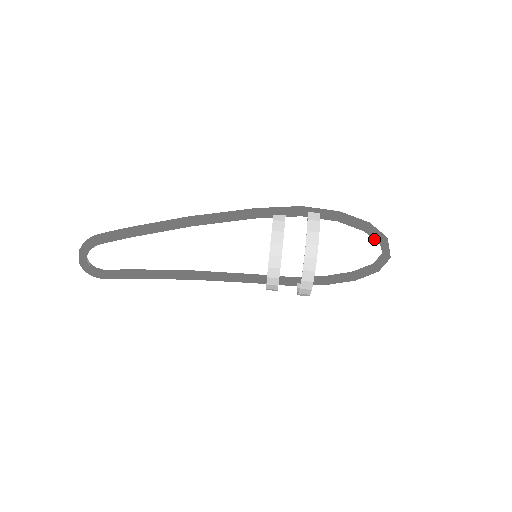
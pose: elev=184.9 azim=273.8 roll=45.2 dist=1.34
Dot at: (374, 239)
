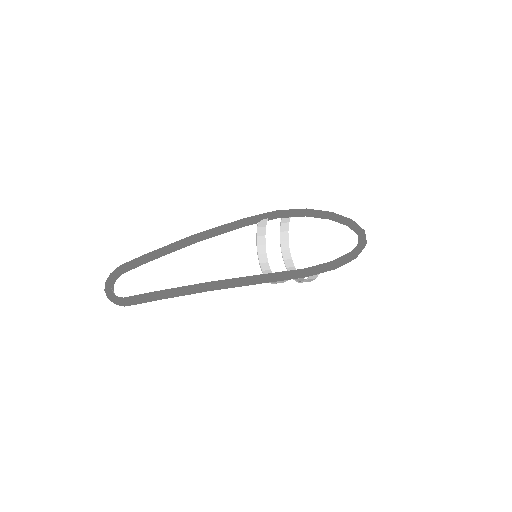
Dot at: occluded
